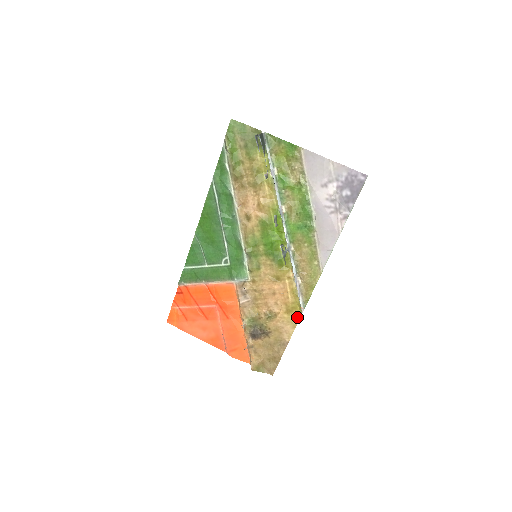
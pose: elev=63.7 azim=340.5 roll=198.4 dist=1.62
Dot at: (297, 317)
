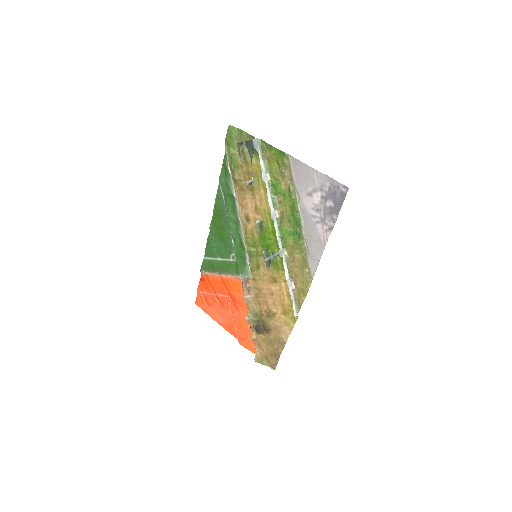
Dot at: (293, 320)
